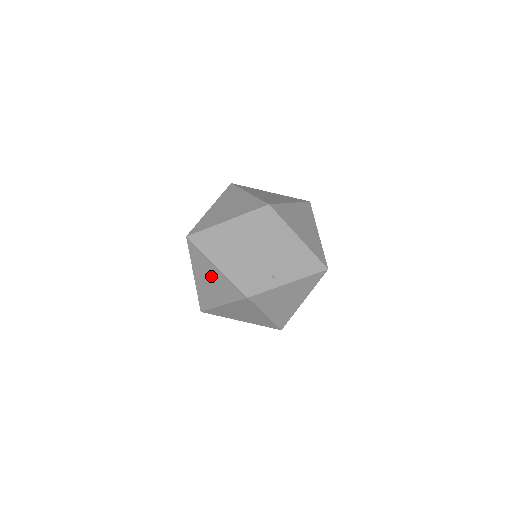
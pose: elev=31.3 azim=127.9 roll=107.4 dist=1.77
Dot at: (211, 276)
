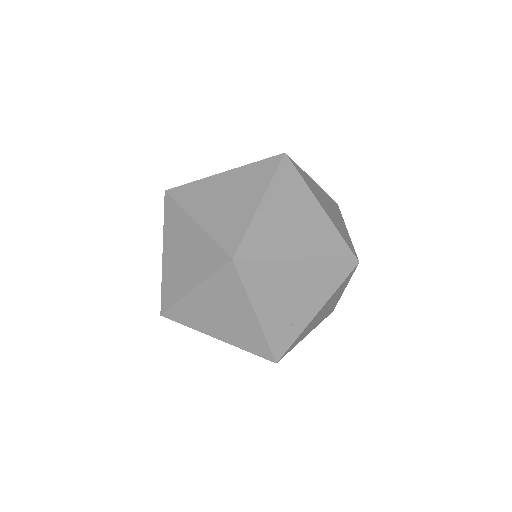
Dot at: occluded
